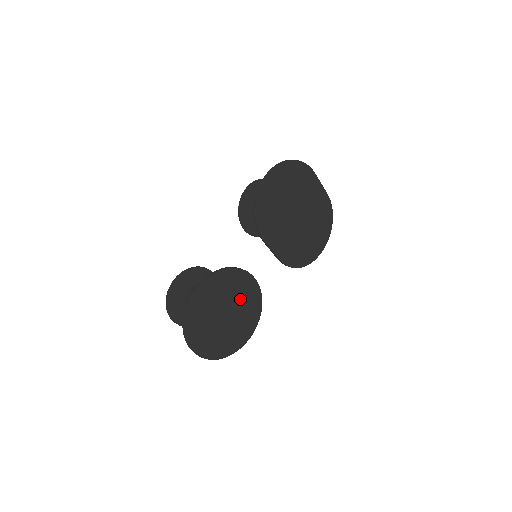
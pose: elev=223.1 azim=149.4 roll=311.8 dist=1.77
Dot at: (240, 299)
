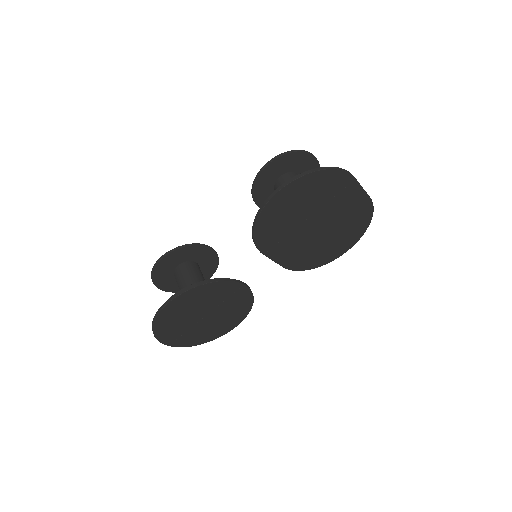
Dot at: (224, 303)
